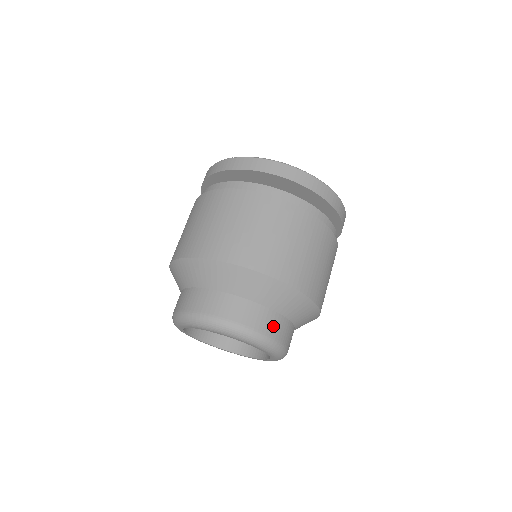
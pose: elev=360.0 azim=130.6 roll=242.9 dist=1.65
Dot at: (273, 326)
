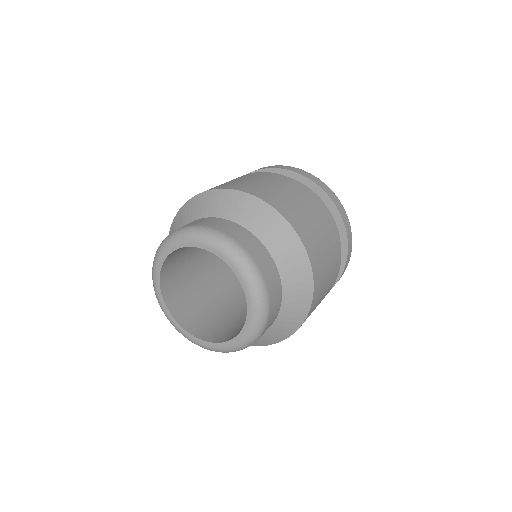
Dot at: (270, 275)
